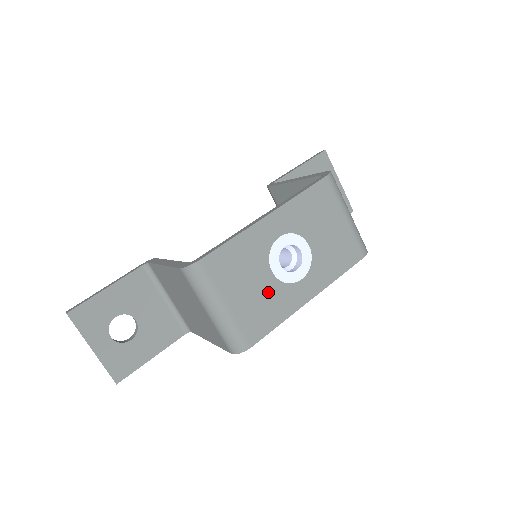
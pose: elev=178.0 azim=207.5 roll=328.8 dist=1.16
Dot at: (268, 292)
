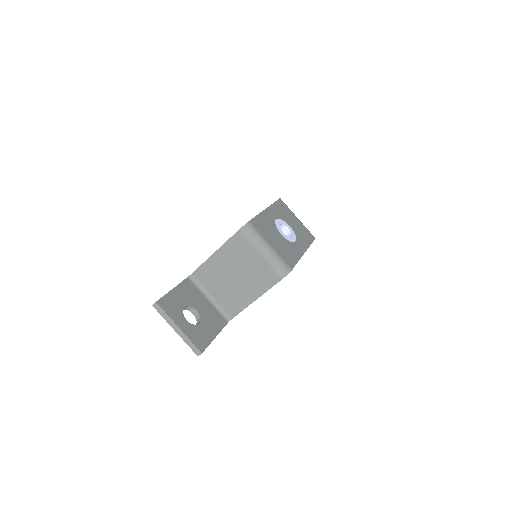
Dot at: (285, 244)
